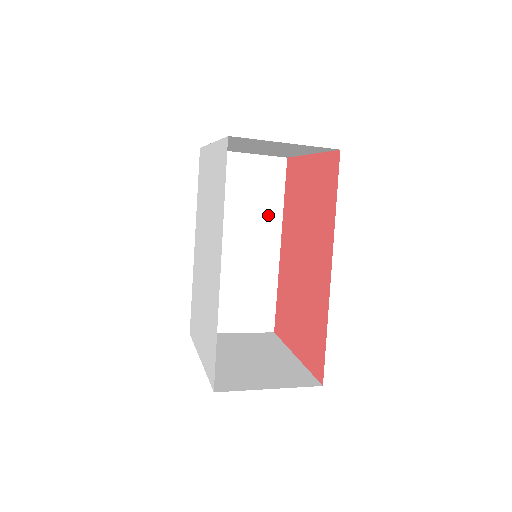
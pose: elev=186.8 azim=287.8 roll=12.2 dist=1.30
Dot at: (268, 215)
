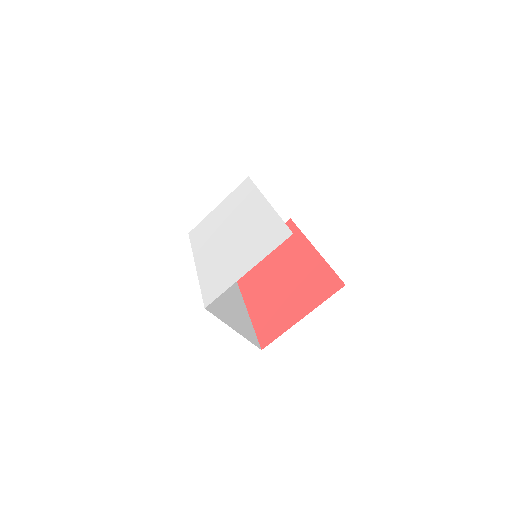
Dot at: (232, 285)
